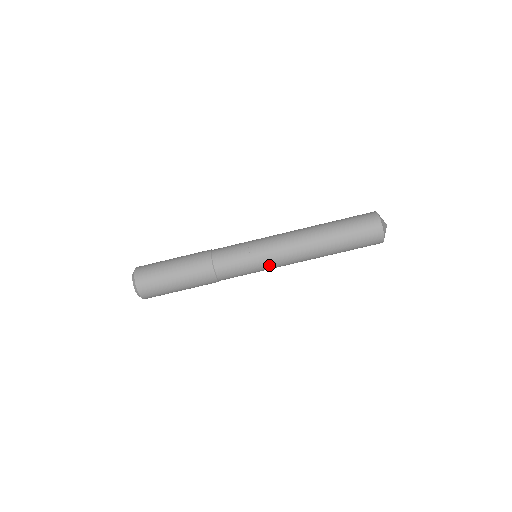
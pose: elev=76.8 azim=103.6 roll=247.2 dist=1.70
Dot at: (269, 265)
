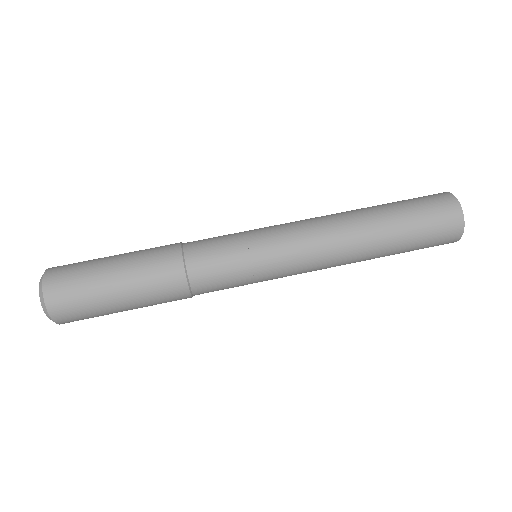
Dot at: (272, 234)
